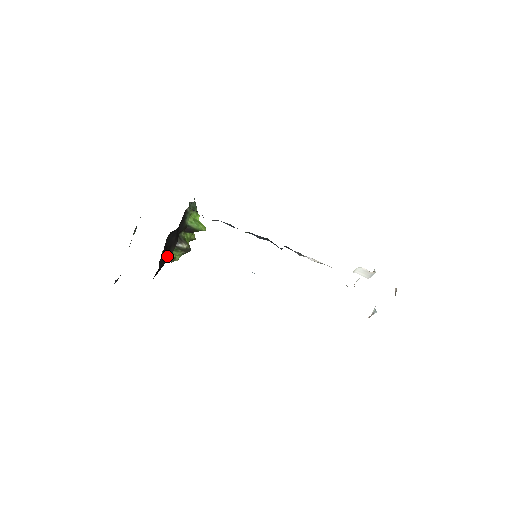
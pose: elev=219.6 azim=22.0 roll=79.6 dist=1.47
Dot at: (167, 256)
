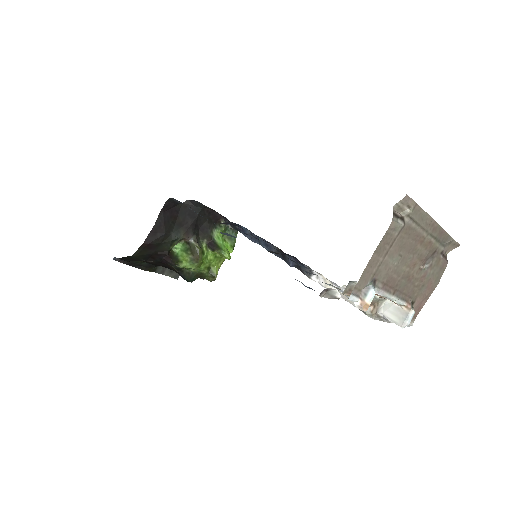
Dot at: (172, 232)
